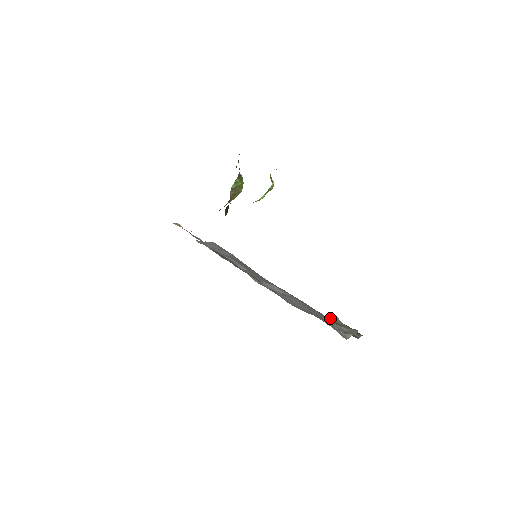
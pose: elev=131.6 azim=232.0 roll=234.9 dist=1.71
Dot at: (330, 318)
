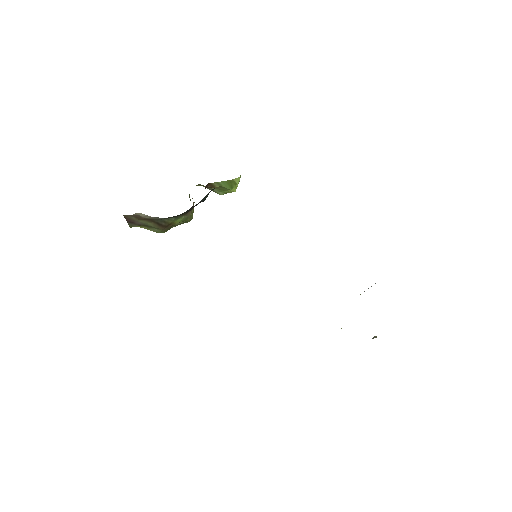
Dot at: occluded
